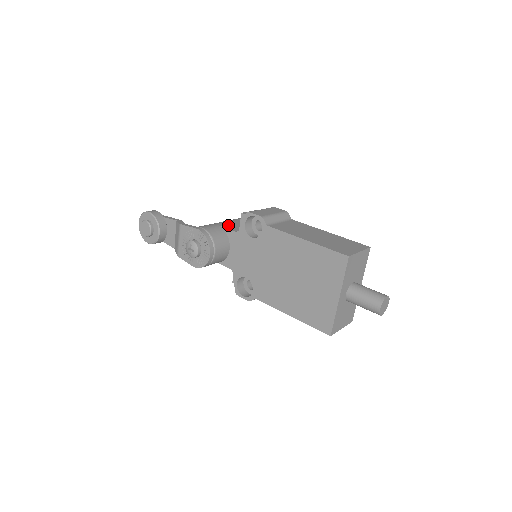
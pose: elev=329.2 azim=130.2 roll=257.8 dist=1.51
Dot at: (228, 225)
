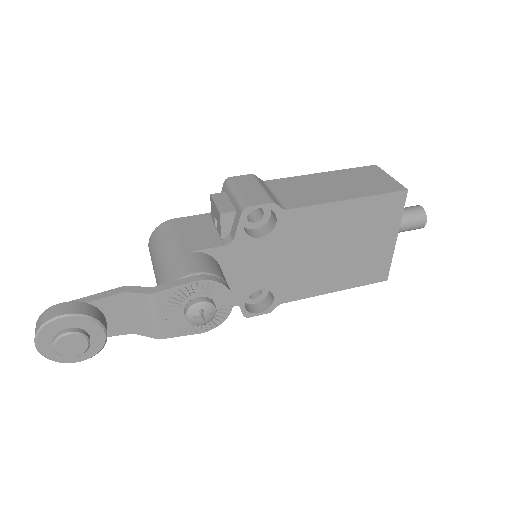
Dot at: (195, 242)
